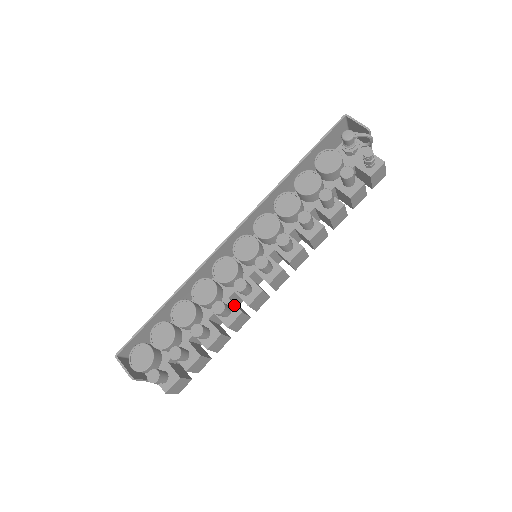
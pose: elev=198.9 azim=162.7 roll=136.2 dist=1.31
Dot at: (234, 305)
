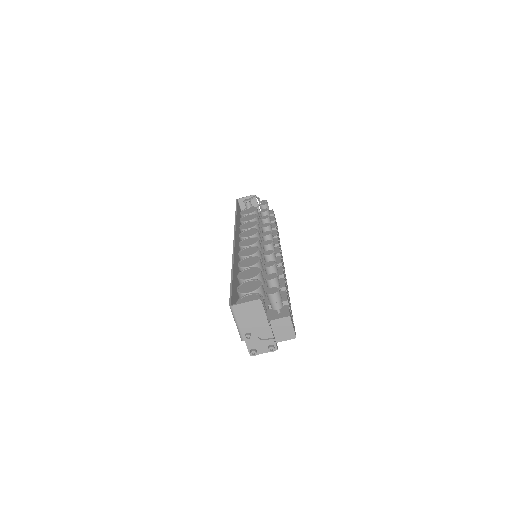
Dot at: occluded
